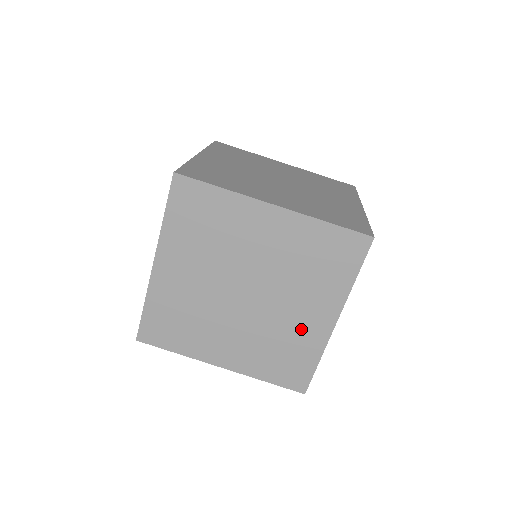
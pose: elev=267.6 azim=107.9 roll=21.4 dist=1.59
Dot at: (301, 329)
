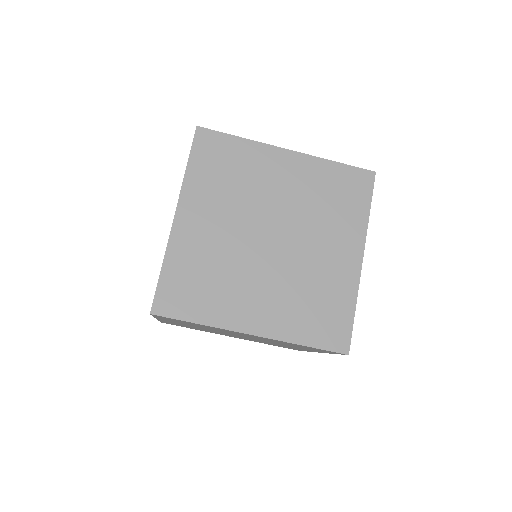
Dot at: (331, 271)
